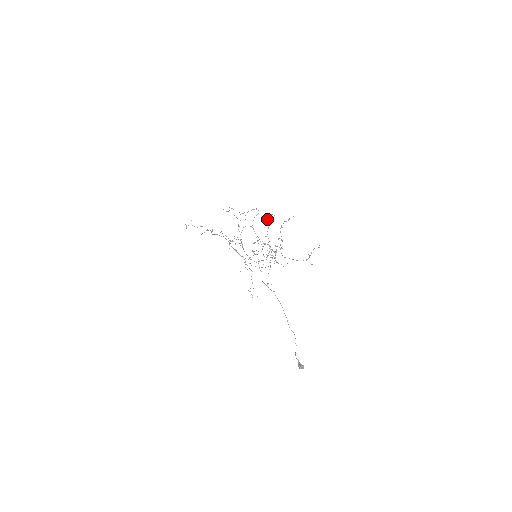
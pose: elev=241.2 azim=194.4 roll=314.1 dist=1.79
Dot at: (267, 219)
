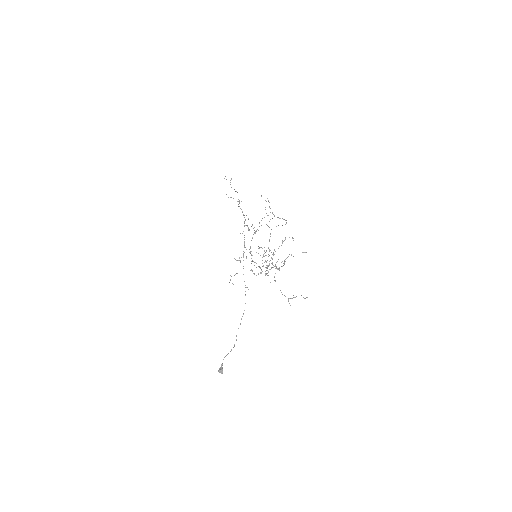
Dot at: occluded
